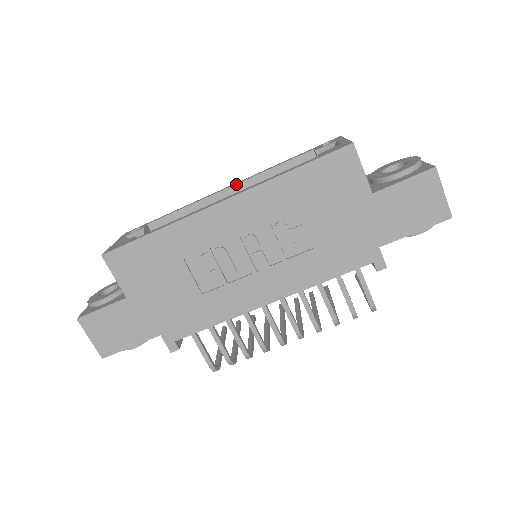
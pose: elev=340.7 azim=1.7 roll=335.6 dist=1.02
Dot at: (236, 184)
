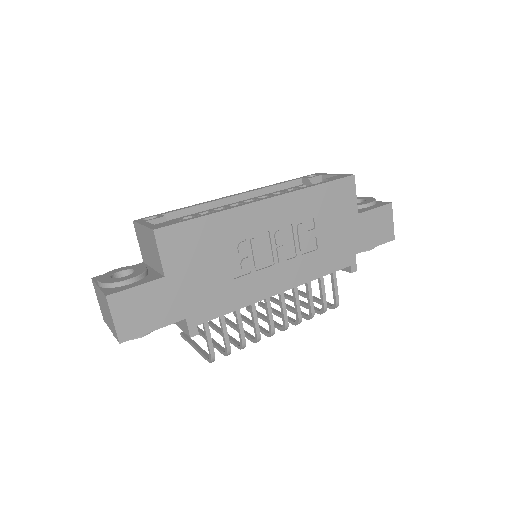
Dot at: (244, 193)
